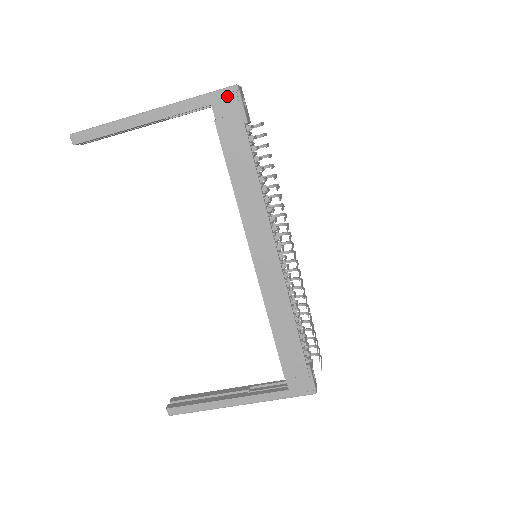
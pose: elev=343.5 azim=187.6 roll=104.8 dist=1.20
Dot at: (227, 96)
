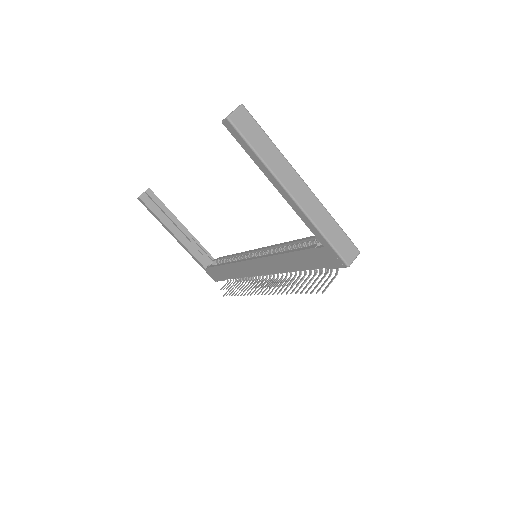
Dot at: (337, 259)
